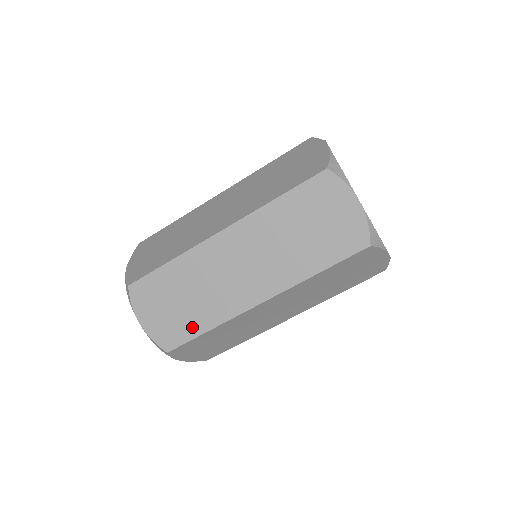
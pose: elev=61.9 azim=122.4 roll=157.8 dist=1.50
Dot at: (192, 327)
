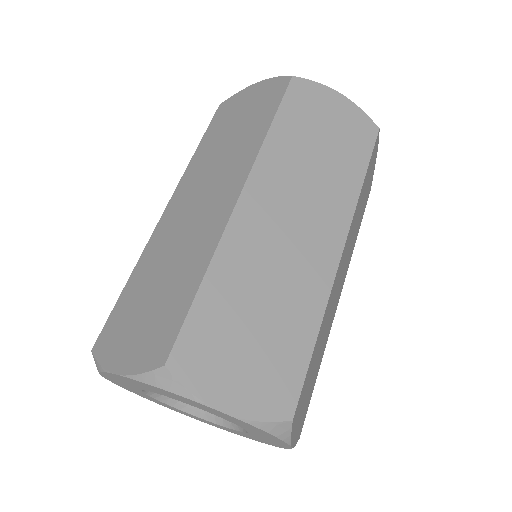
Dot at: (295, 349)
